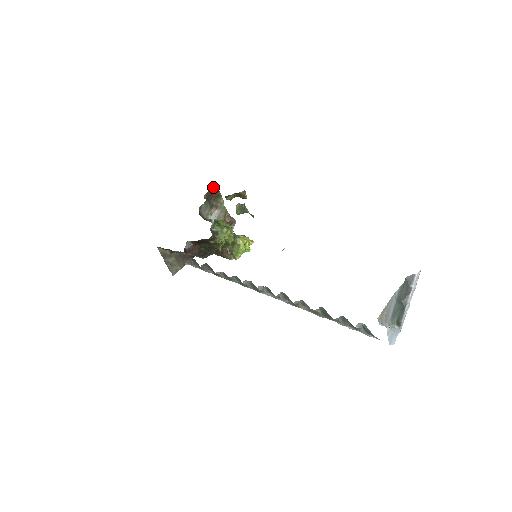
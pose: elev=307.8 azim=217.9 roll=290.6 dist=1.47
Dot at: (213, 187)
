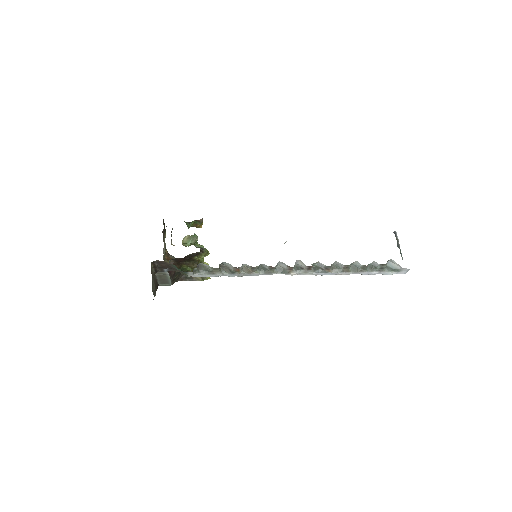
Dot at: (163, 220)
